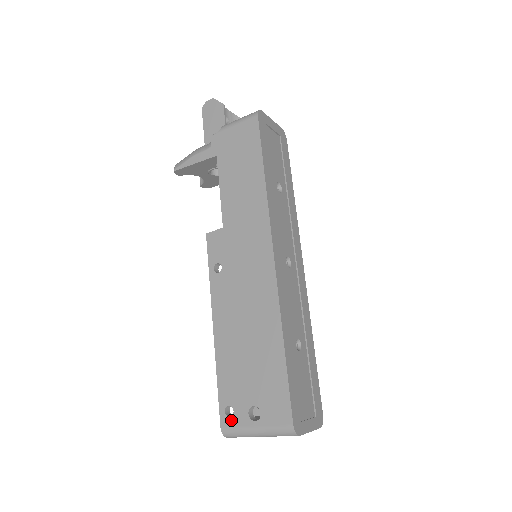
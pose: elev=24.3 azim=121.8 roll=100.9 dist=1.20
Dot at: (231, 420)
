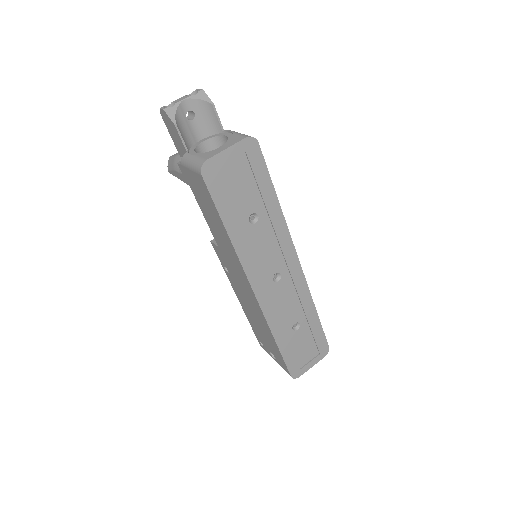
Dot at: (264, 348)
